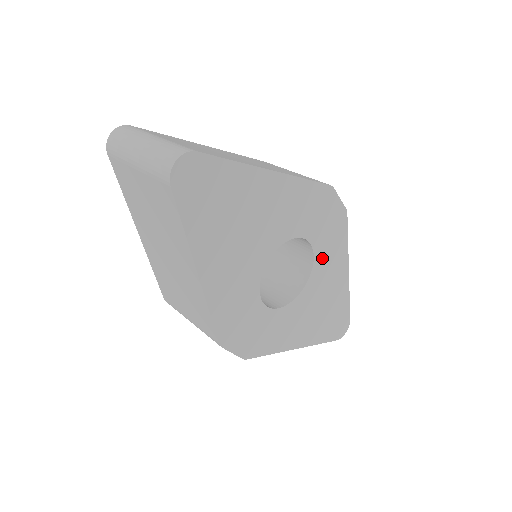
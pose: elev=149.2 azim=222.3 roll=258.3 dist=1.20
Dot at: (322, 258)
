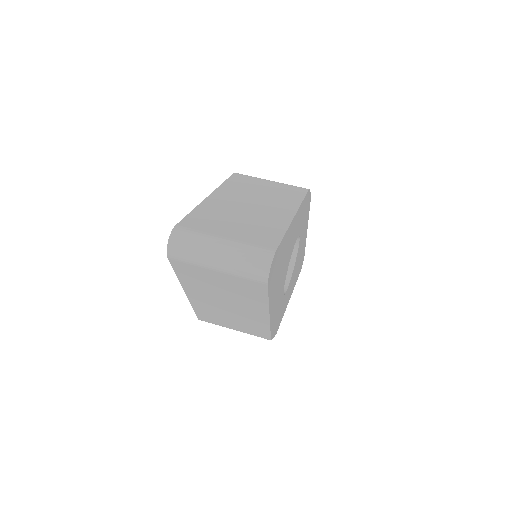
Dot at: (301, 236)
